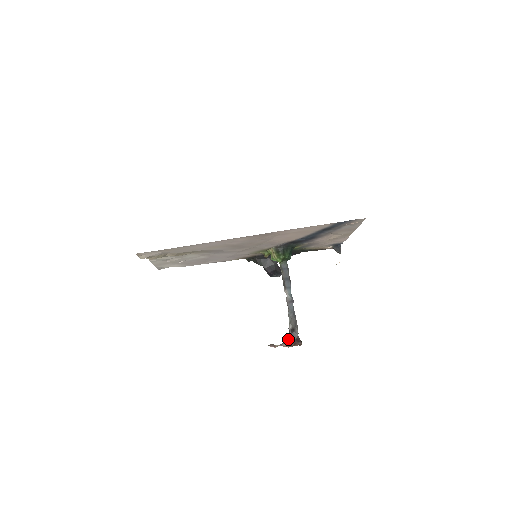
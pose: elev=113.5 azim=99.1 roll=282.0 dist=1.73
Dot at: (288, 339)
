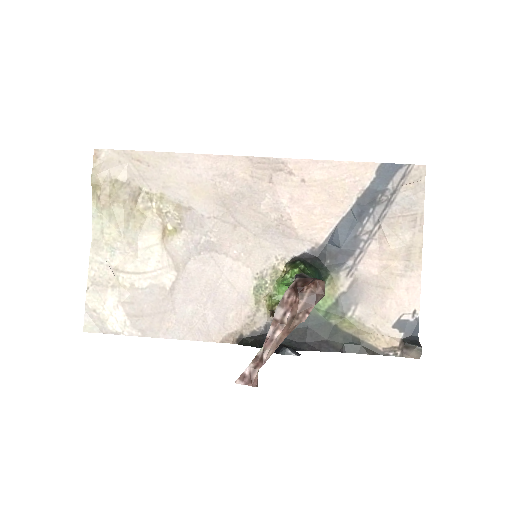
Dot at: (290, 286)
